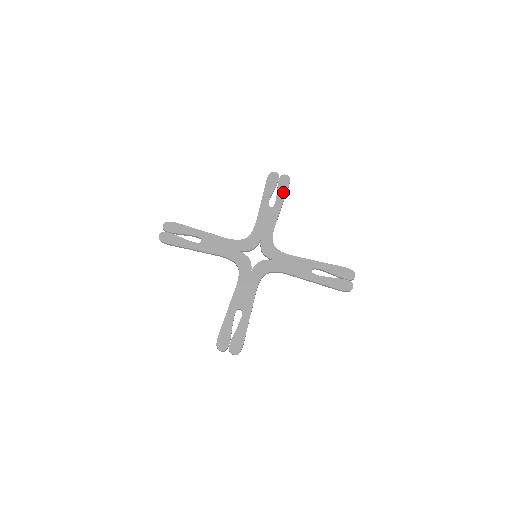
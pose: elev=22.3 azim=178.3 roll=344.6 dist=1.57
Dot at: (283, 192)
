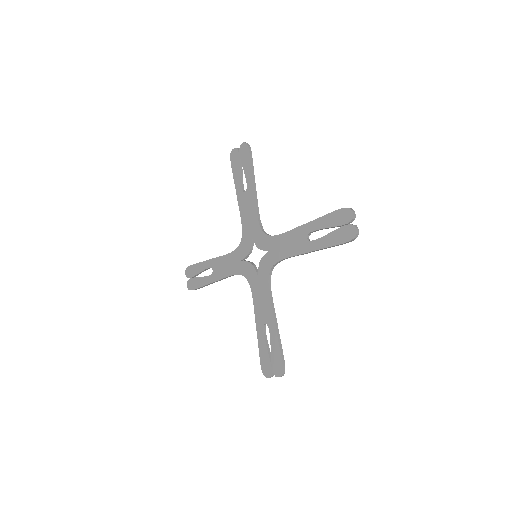
Dot at: (248, 165)
